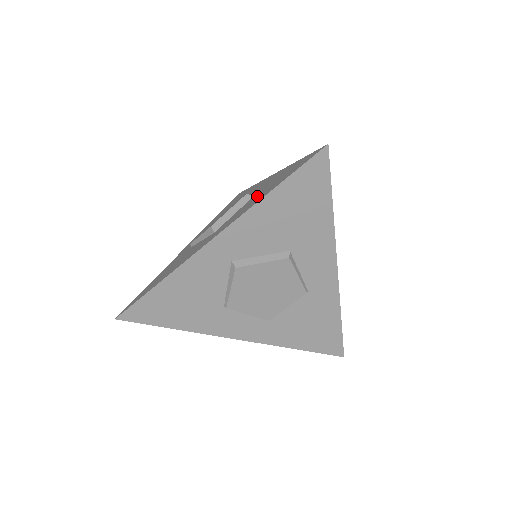
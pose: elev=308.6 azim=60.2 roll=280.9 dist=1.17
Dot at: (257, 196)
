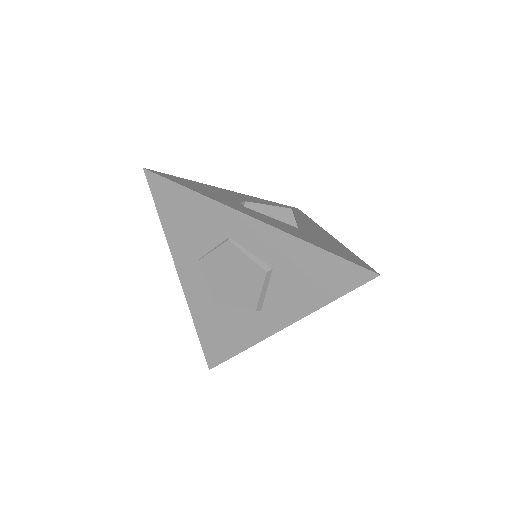
Dot at: (294, 285)
